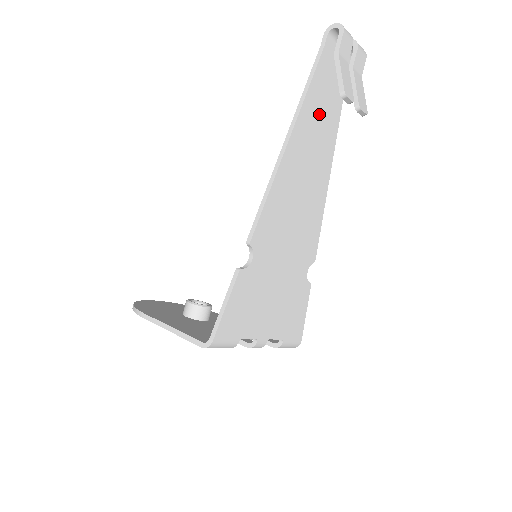
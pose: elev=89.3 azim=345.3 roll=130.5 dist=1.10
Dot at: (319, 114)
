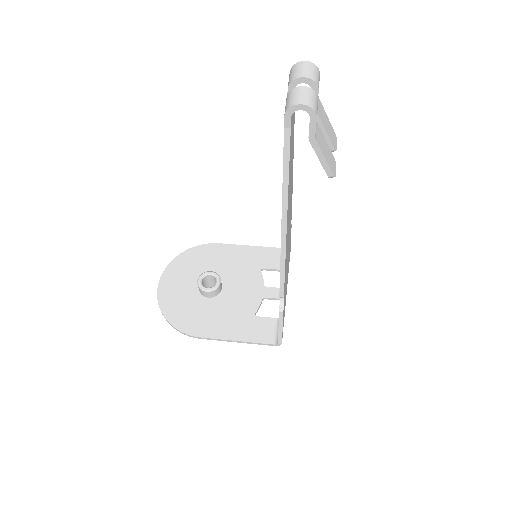
Dot at: (290, 167)
